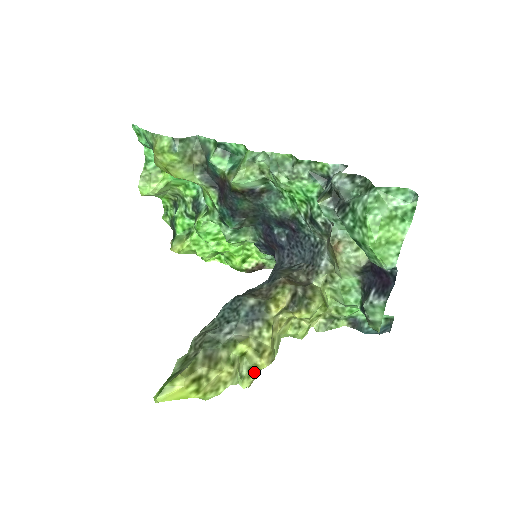
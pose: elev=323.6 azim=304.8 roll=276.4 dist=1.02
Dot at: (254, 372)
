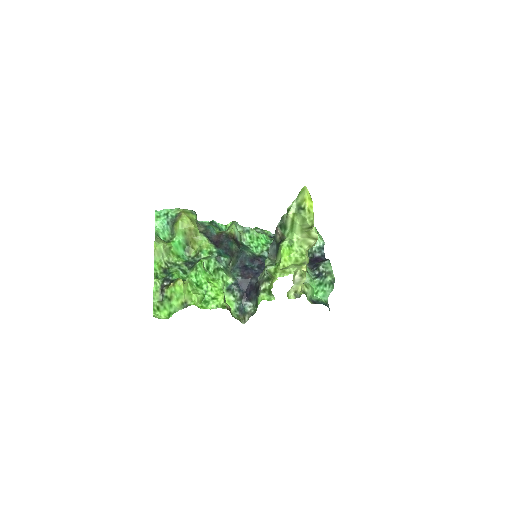
Dot at: occluded
